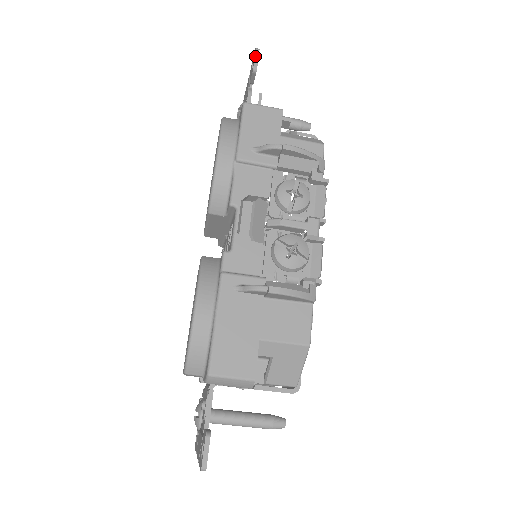
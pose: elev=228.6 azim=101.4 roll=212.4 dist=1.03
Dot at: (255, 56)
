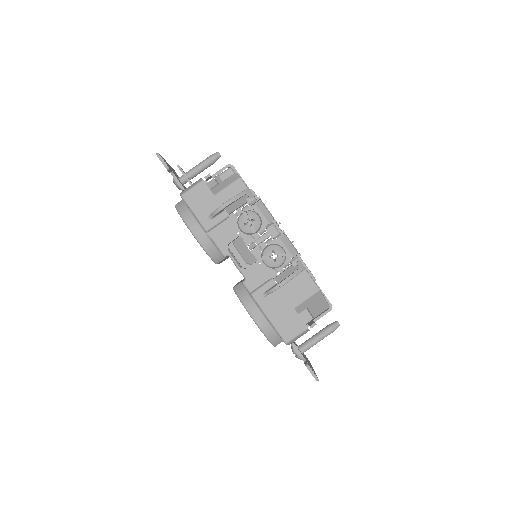
Dot at: (160, 160)
